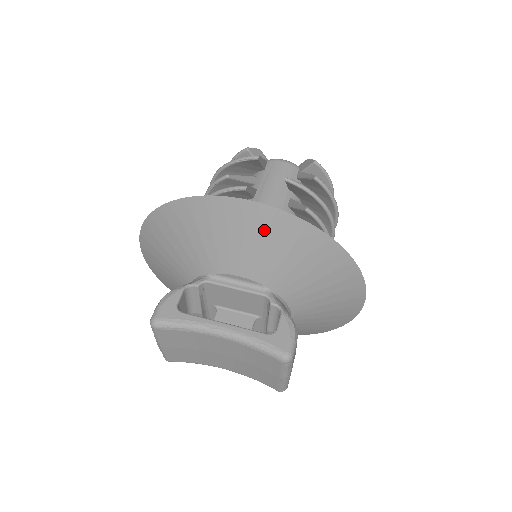
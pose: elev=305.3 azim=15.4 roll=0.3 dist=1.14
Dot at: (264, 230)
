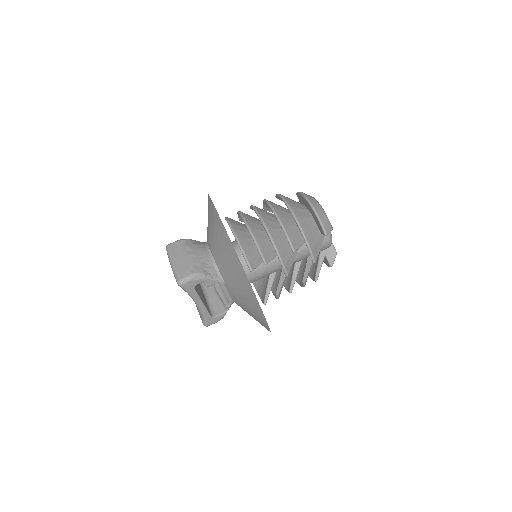
Dot at: (258, 318)
